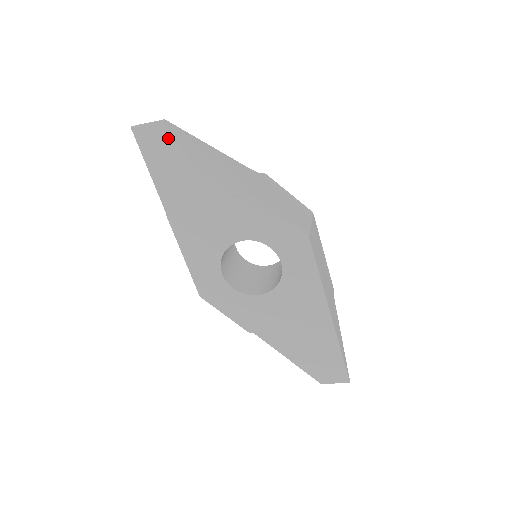
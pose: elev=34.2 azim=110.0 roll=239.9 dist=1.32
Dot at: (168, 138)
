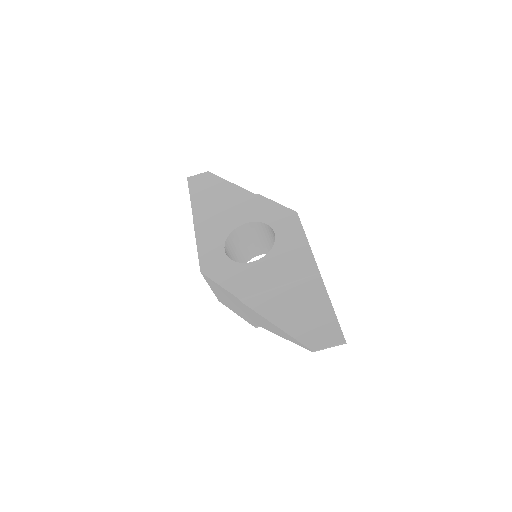
Dot at: (208, 179)
